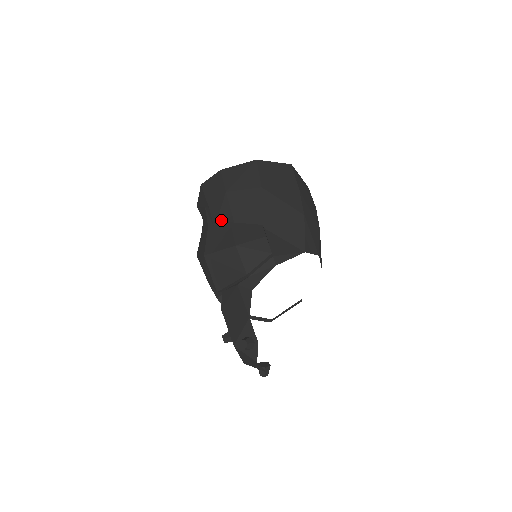
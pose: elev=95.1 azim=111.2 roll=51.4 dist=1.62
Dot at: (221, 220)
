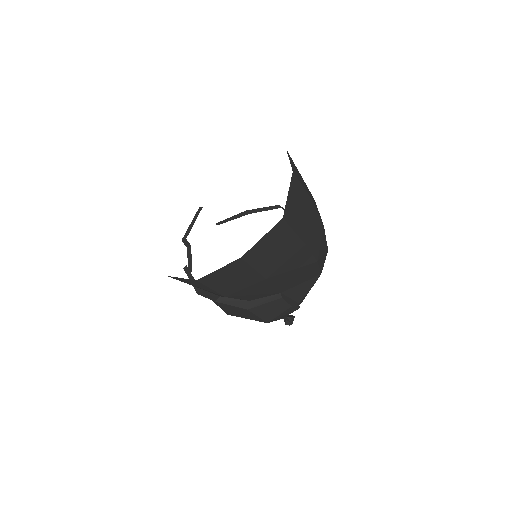
Dot at: occluded
